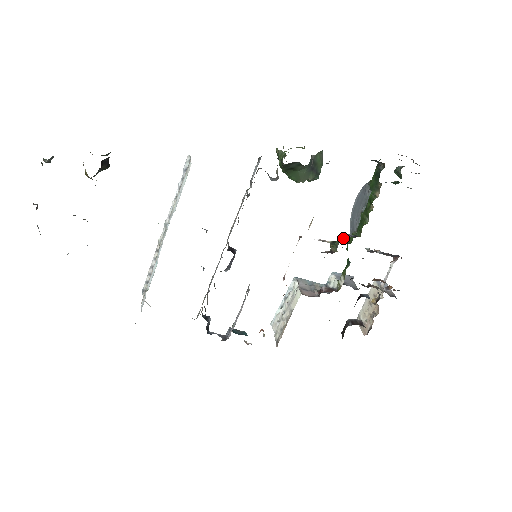
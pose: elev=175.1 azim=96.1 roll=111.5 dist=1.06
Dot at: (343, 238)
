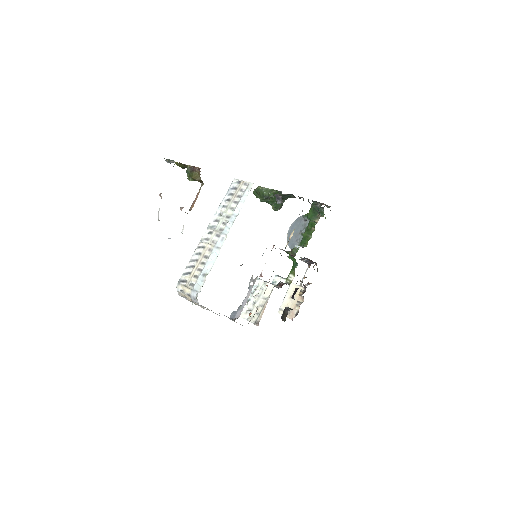
Dot at: occluded
